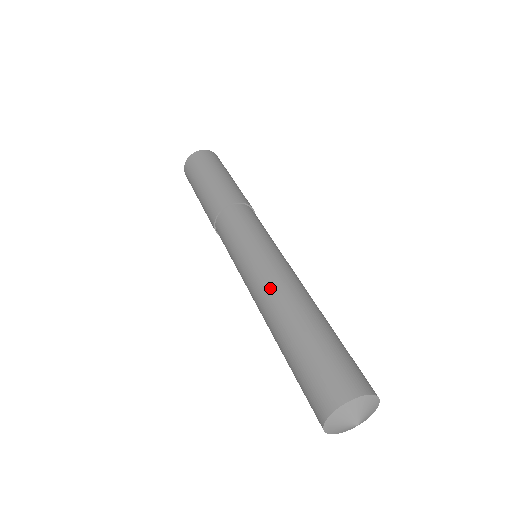
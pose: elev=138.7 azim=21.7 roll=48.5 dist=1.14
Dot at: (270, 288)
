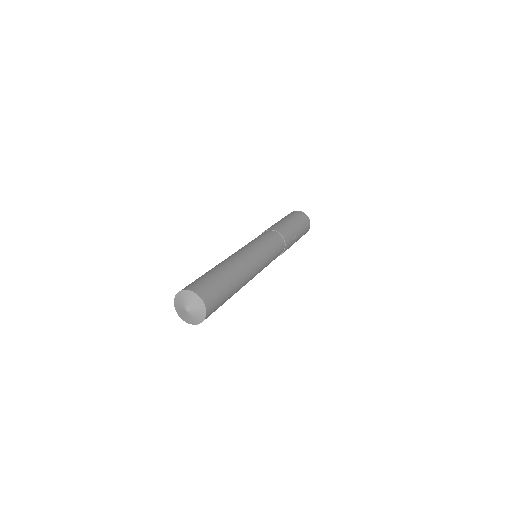
Dot at: occluded
